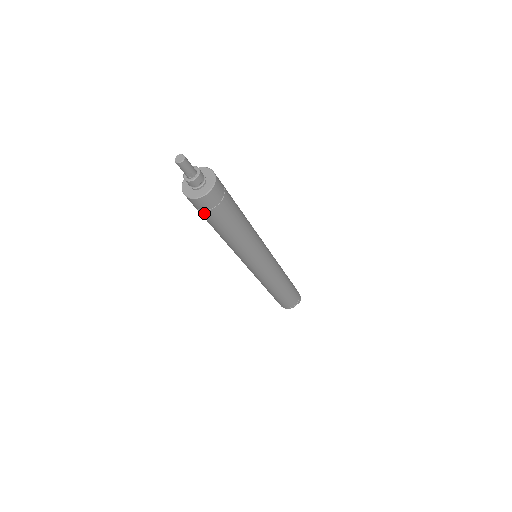
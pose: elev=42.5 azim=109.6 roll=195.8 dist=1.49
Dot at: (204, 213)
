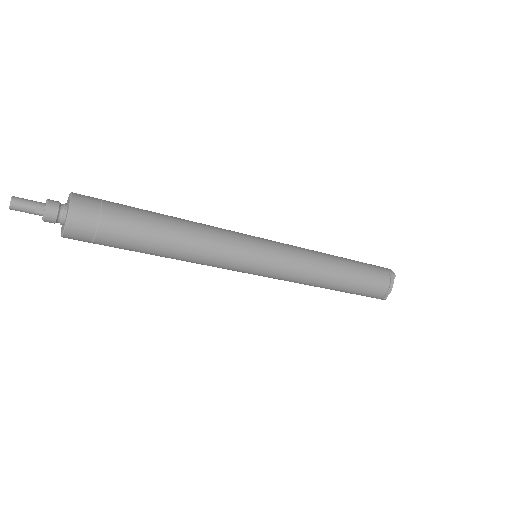
Dot at: (103, 237)
